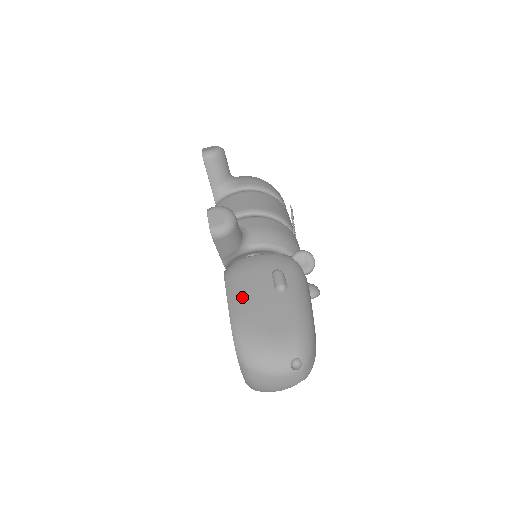
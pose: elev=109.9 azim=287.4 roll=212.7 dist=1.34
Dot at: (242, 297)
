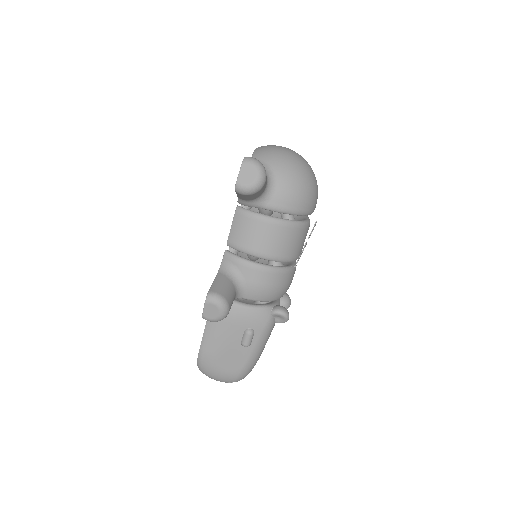
Dot at: (214, 340)
